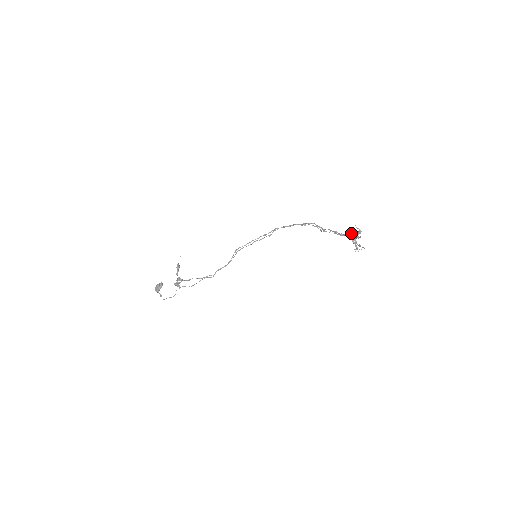
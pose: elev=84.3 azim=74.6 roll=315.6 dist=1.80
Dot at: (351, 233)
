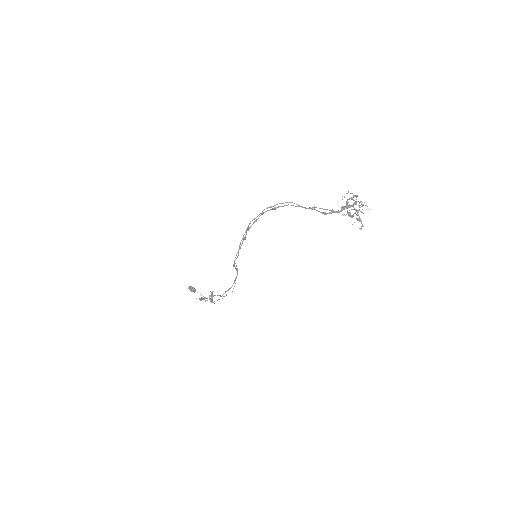
Dot at: occluded
